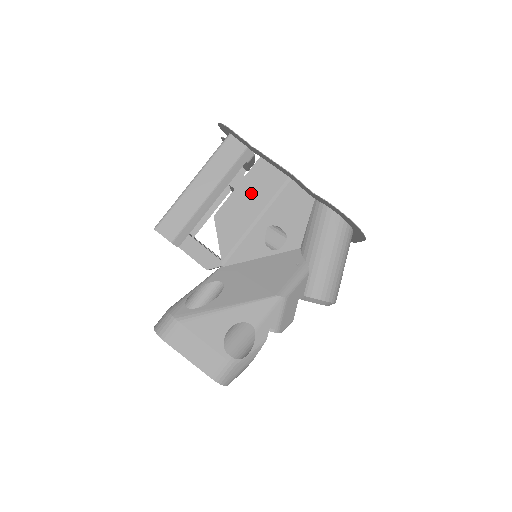
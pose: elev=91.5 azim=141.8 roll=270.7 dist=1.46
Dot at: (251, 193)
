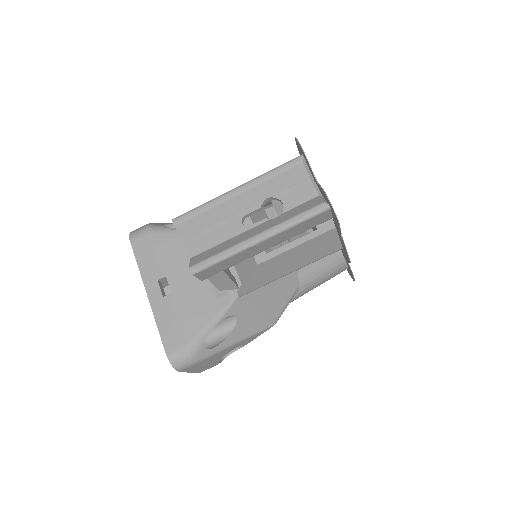
Dot at: (303, 254)
